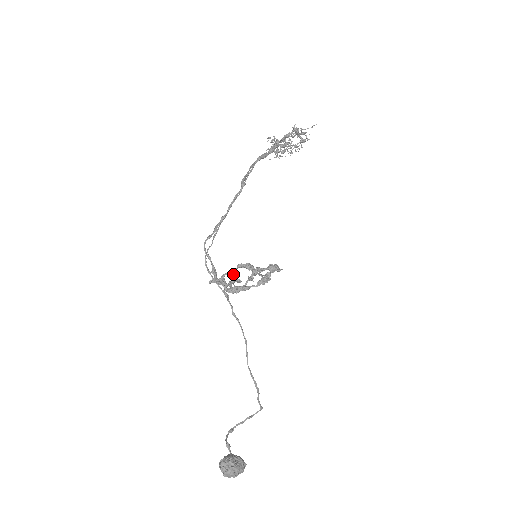
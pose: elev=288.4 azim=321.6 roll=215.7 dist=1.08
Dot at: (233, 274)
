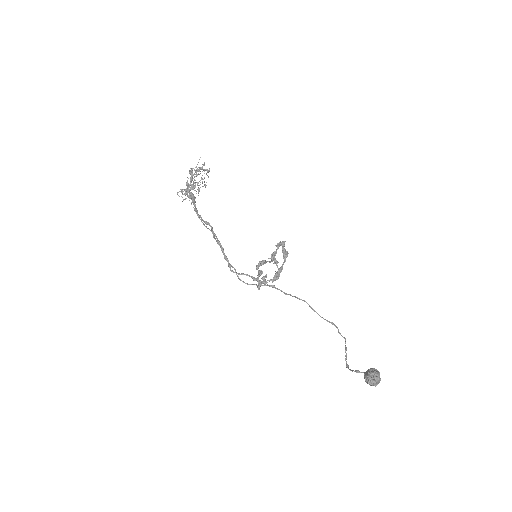
Dot at: (261, 274)
